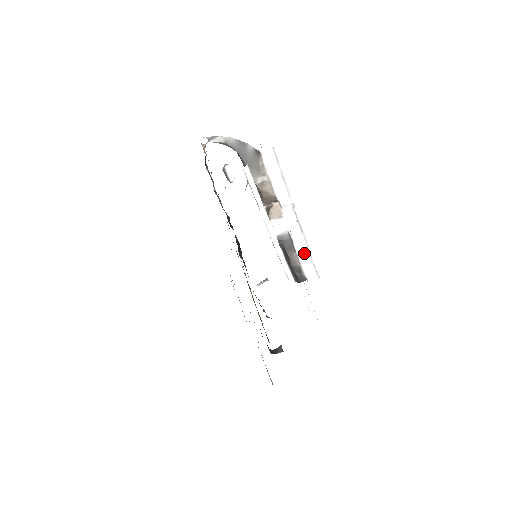
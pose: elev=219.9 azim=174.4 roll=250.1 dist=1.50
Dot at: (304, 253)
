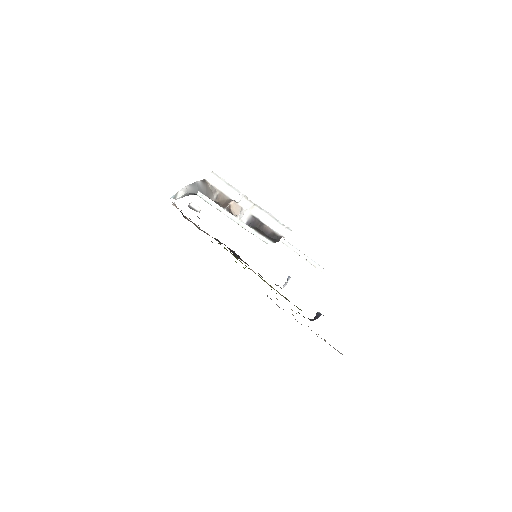
Dot at: (271, 221)
